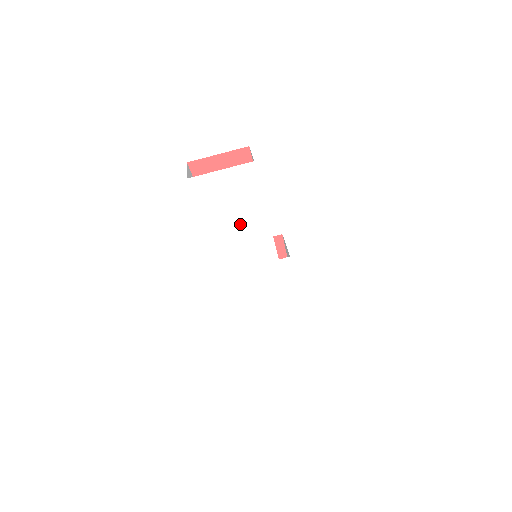
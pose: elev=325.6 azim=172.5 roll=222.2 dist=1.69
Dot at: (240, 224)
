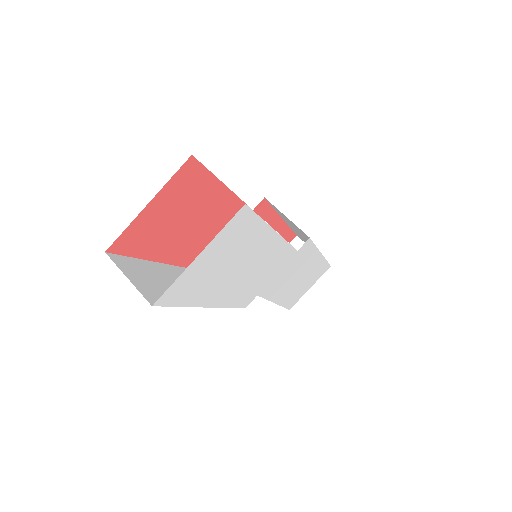
Dot at: (245, 270)
